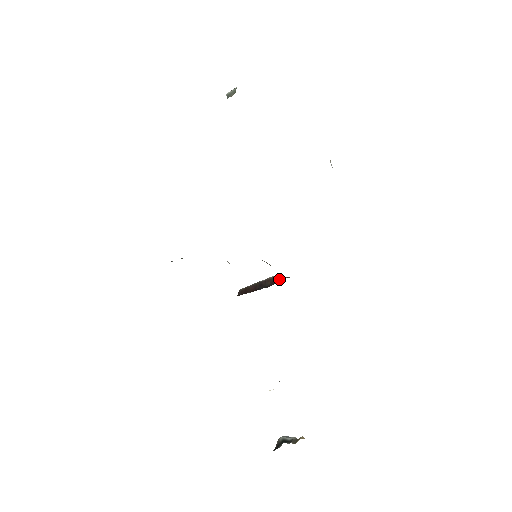
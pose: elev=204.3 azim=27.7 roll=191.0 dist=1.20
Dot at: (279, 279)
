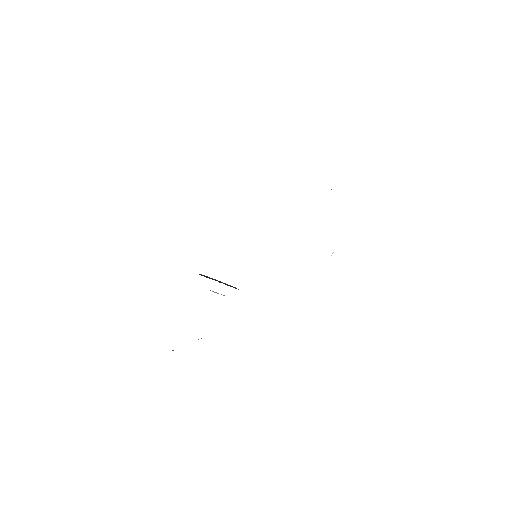
Dot at: (235, 287)
